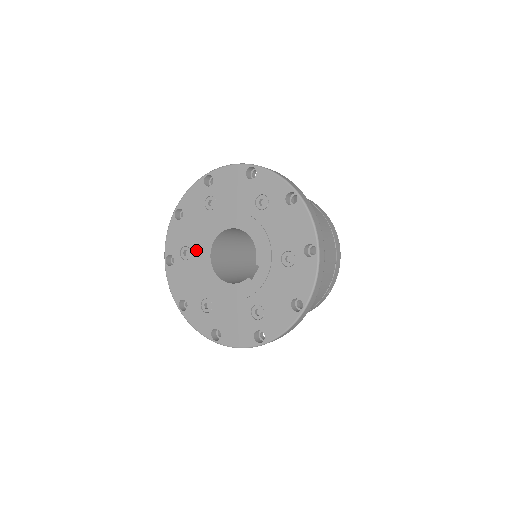
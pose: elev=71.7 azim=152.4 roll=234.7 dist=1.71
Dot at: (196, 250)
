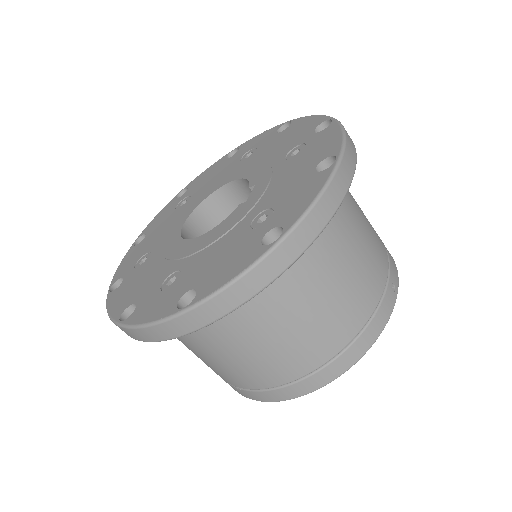
Dot at: (159, 246)
